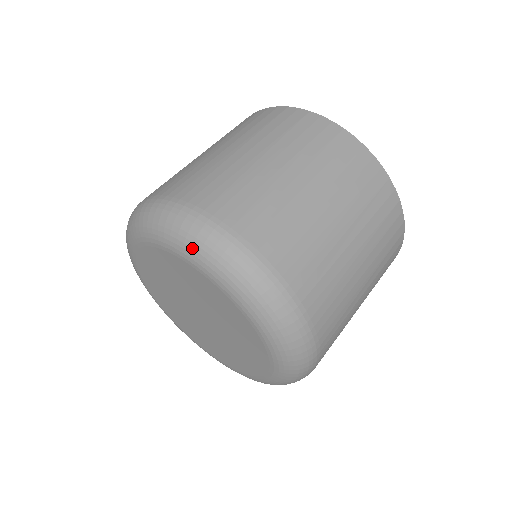
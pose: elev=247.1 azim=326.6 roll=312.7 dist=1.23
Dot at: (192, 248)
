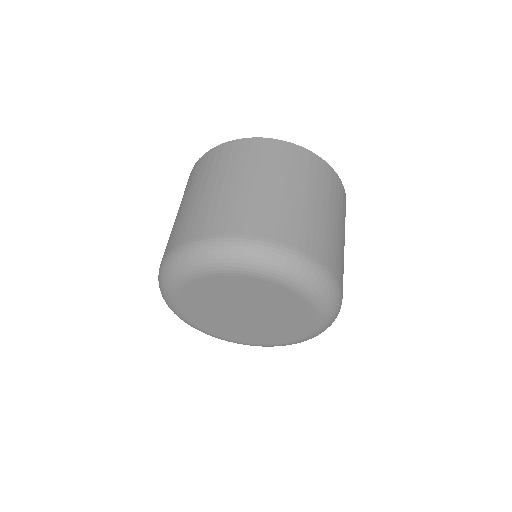
Dot at: (231, 262)
